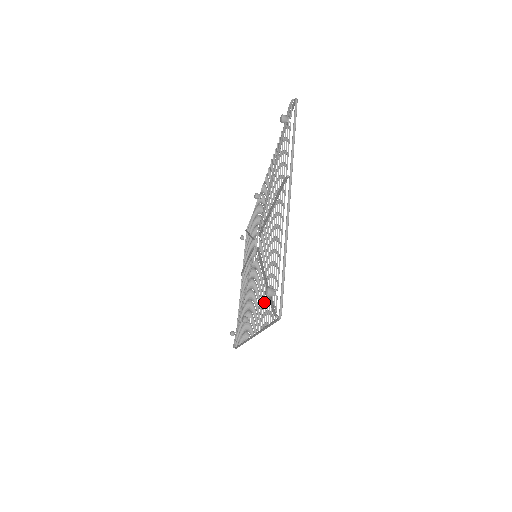
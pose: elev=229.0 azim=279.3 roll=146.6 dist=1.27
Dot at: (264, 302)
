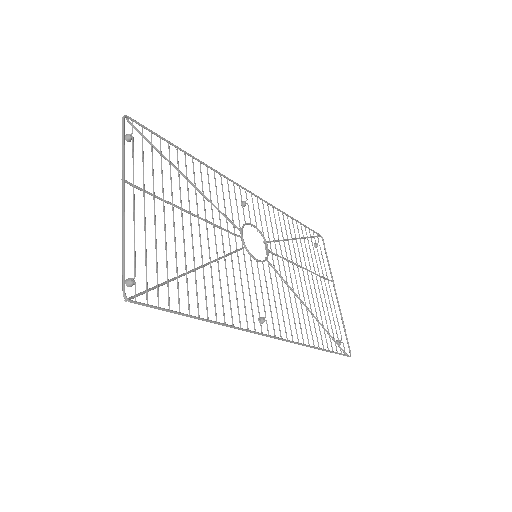
Dot at: (196, 294)
